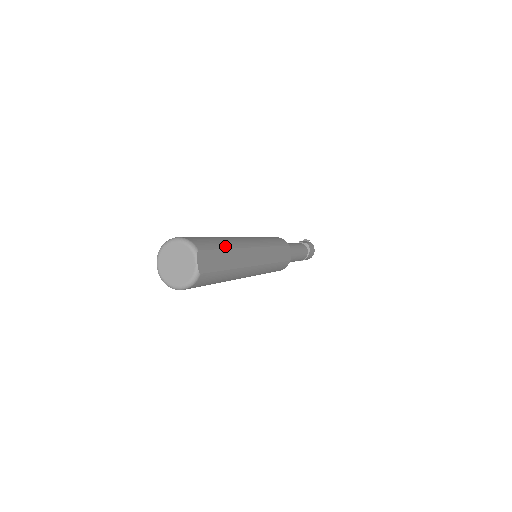
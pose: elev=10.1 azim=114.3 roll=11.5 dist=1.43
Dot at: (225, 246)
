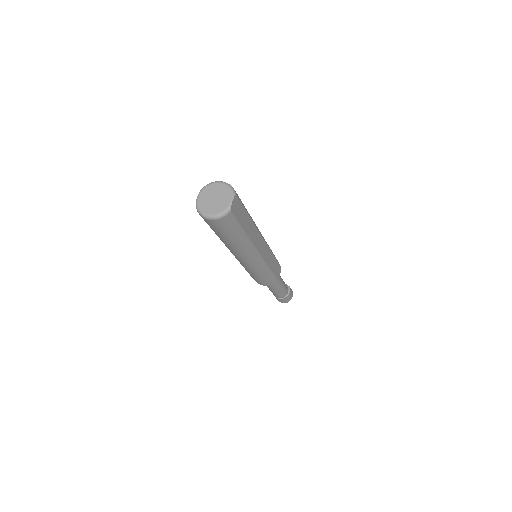
Dot at: (249, 214)
